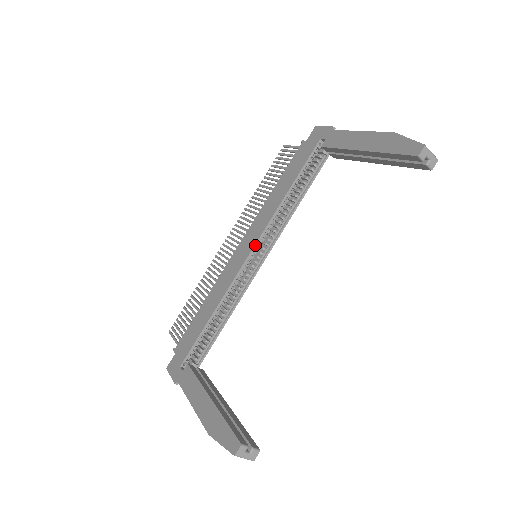
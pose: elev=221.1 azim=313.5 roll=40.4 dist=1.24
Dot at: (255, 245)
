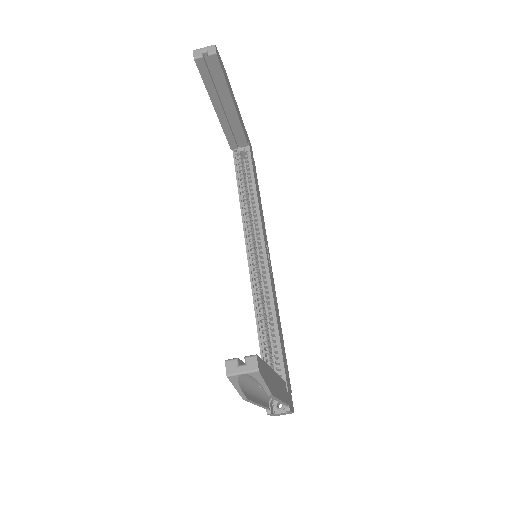
Dot at: (246, 249)
